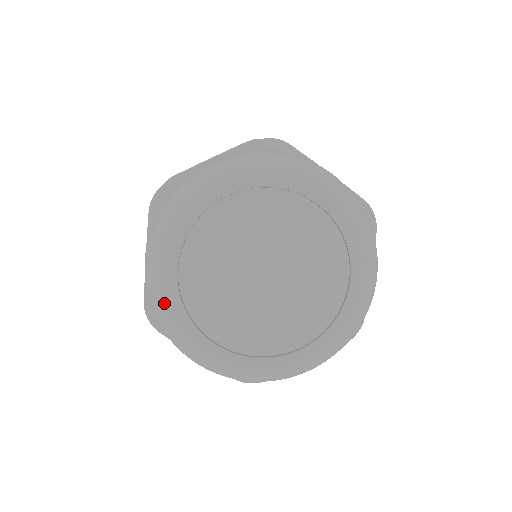
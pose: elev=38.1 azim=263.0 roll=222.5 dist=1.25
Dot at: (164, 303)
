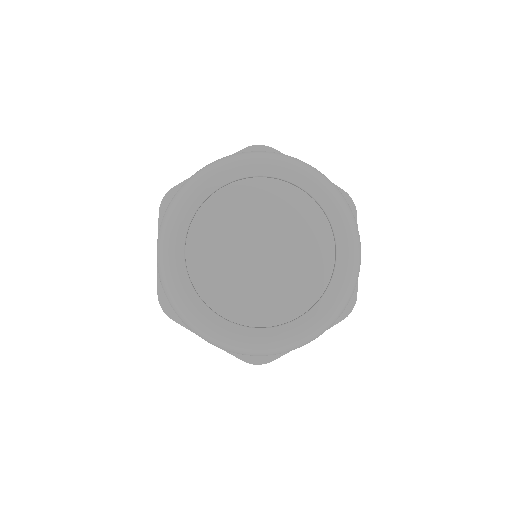
Dot at: (174, 282)
